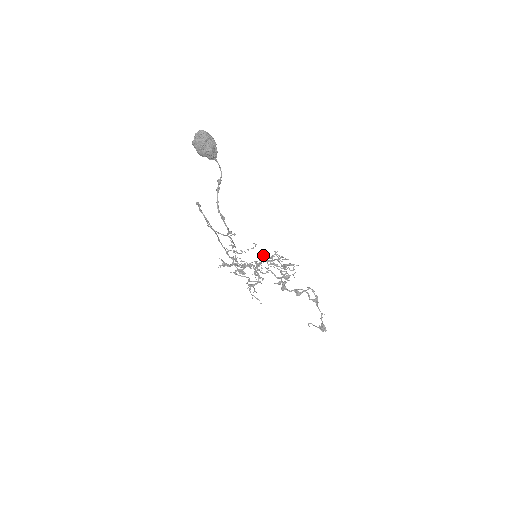
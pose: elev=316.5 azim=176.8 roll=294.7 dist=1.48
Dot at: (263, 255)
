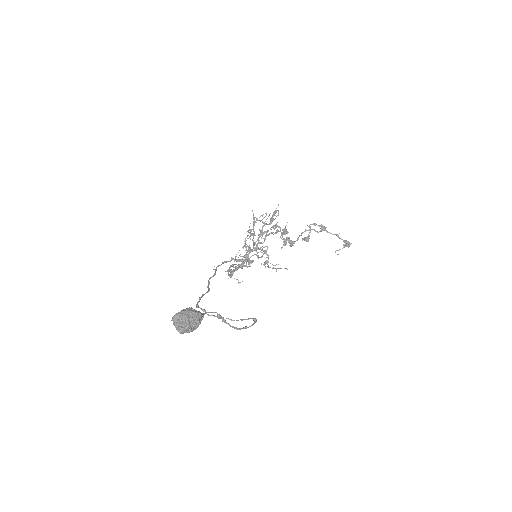
Dot at: (249, 230)
